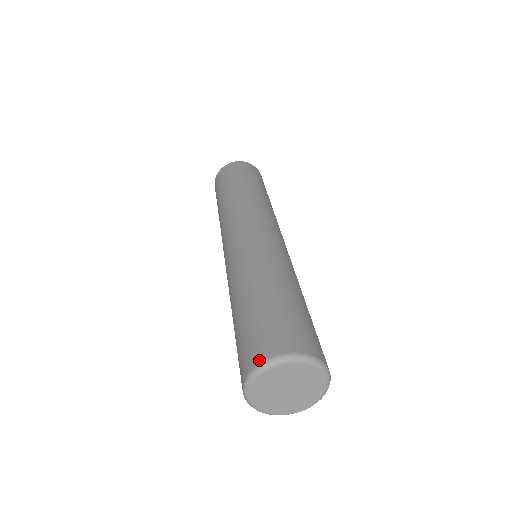
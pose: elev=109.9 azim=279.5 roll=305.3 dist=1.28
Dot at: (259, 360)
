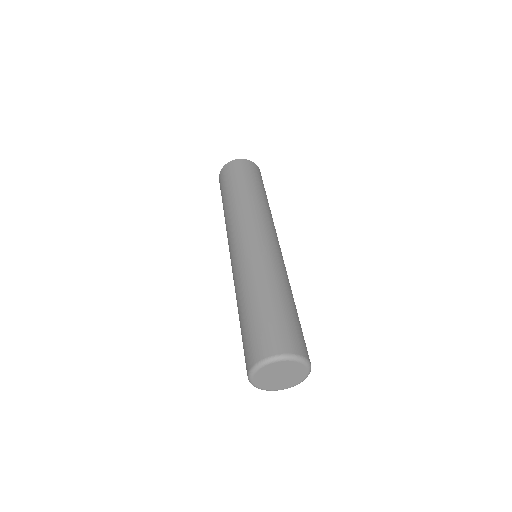
Dot at: (249, 367)
